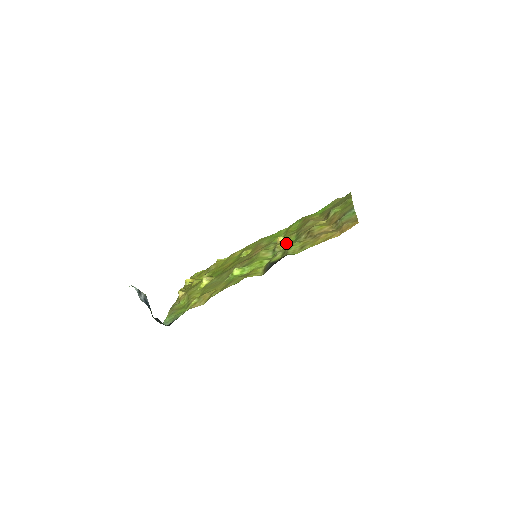
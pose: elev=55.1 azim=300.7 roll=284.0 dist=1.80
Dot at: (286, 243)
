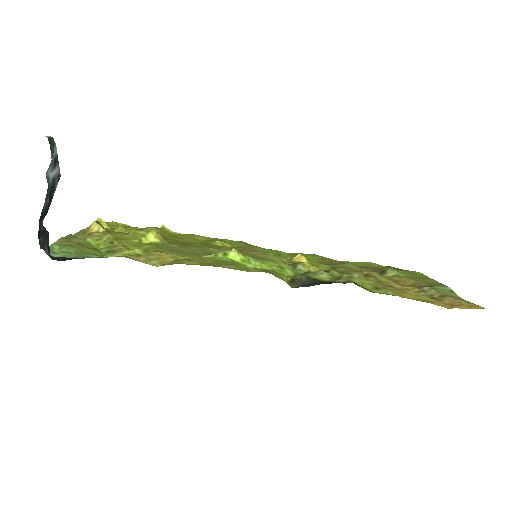
Dot at: occluded
